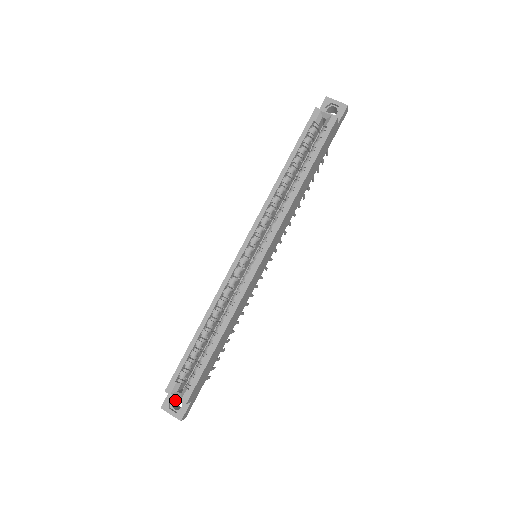
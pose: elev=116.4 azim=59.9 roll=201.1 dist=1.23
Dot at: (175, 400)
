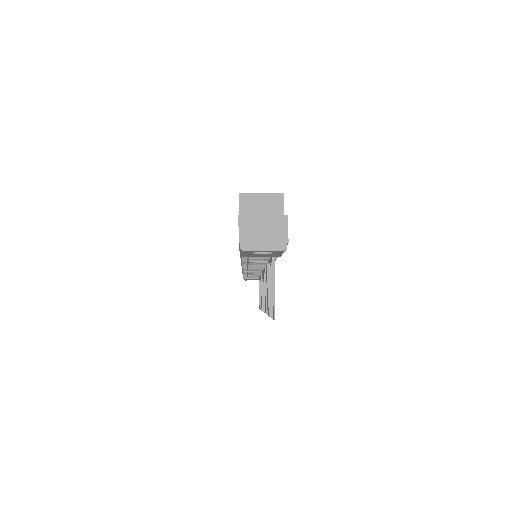
Dot at: occluded
